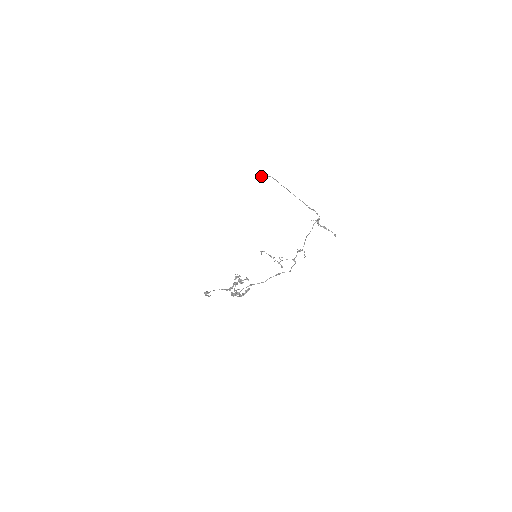
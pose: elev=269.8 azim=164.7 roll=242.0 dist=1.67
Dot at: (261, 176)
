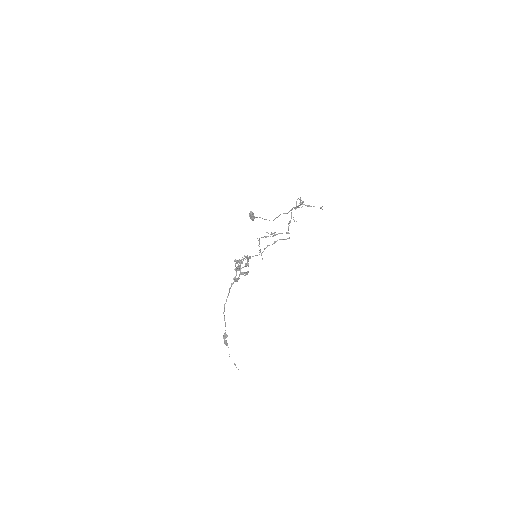
Dot at: (251, 214)
